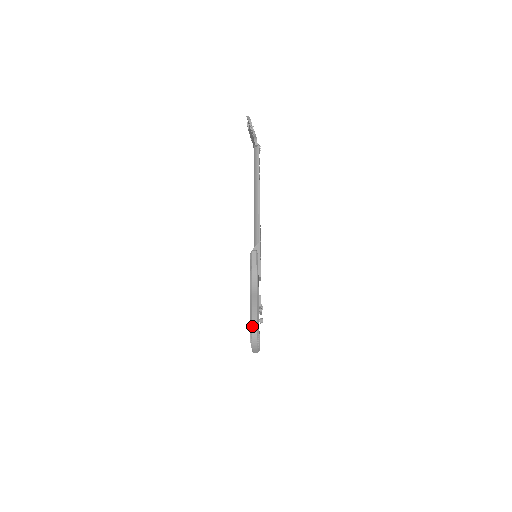
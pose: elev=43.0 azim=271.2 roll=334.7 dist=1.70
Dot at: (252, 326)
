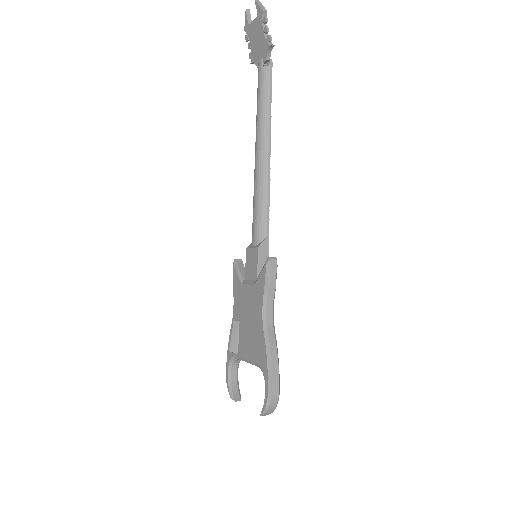
Dot at: (273, 389)
